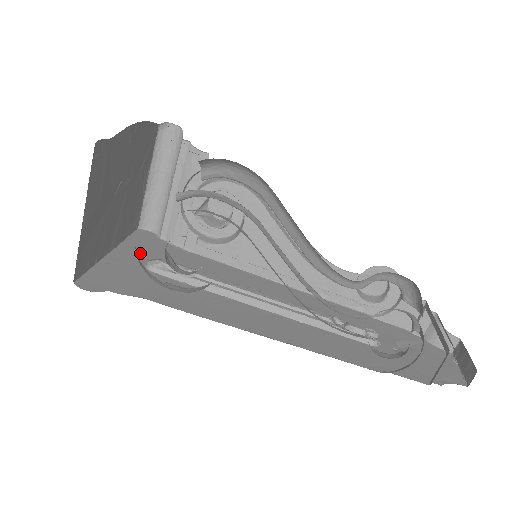
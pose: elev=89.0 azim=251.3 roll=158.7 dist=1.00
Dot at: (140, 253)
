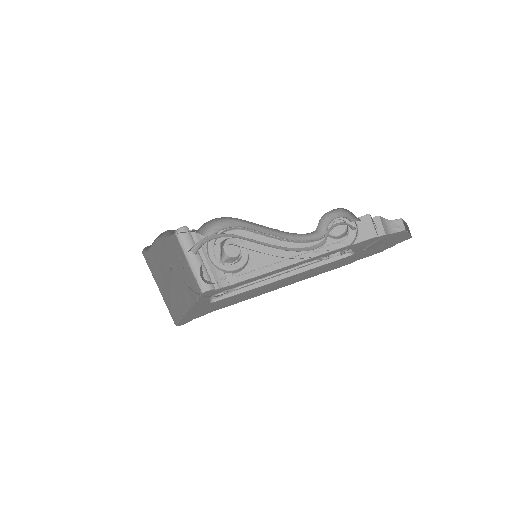
Dot at: (206, 300)
